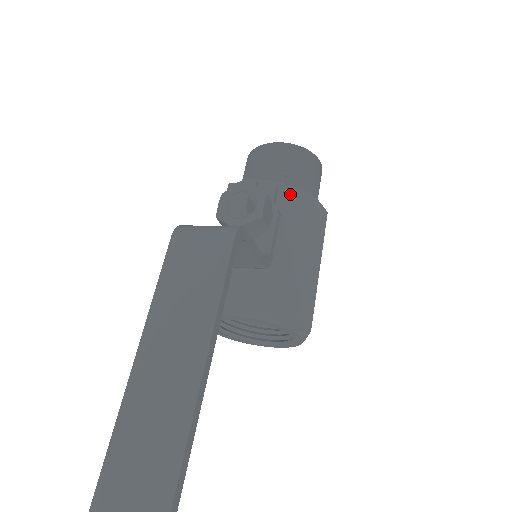
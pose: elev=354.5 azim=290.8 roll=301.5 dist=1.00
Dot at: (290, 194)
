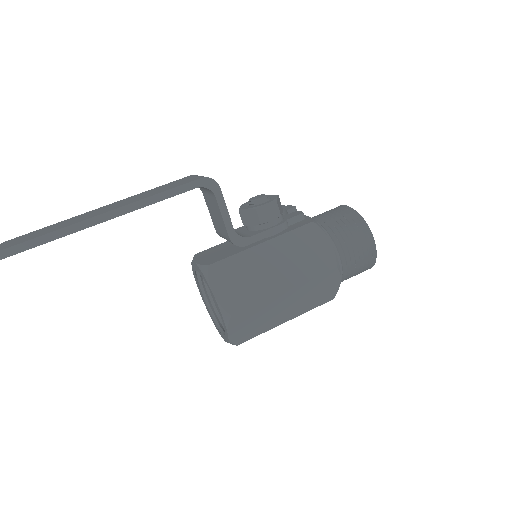
Dot at: (307, 226)
